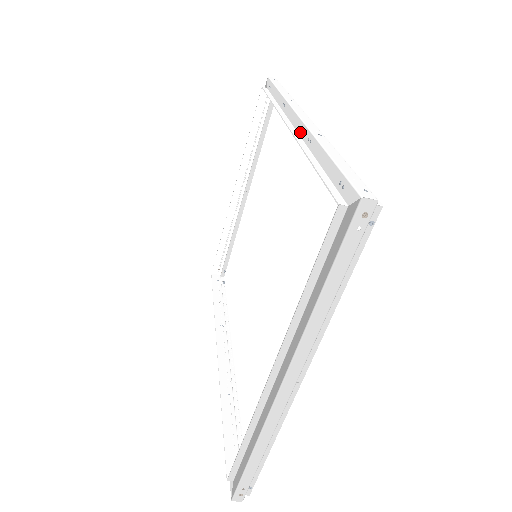
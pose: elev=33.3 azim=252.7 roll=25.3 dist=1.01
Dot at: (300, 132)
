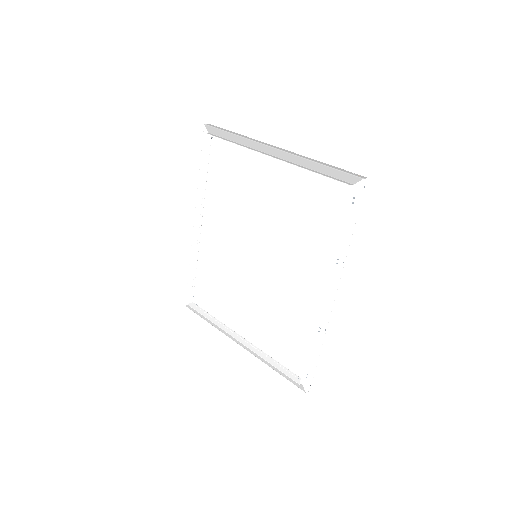
Dot at: (322, 312)
